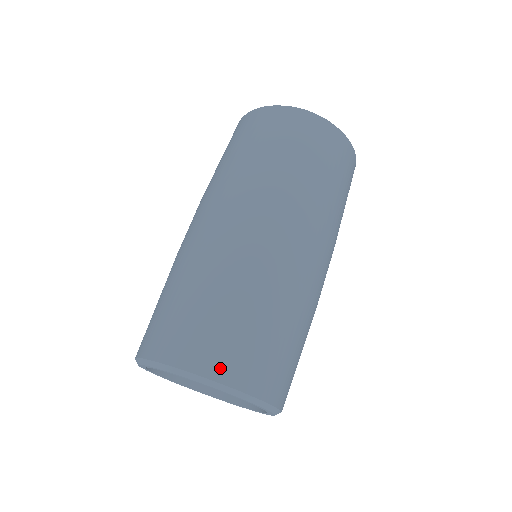
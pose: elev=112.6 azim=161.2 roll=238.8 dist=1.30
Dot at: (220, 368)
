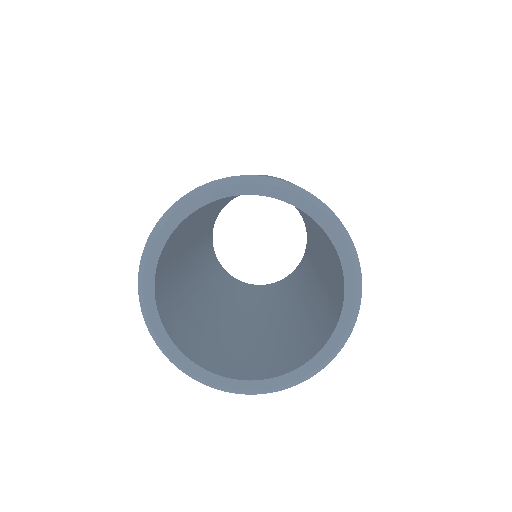
Dot at: occluded
